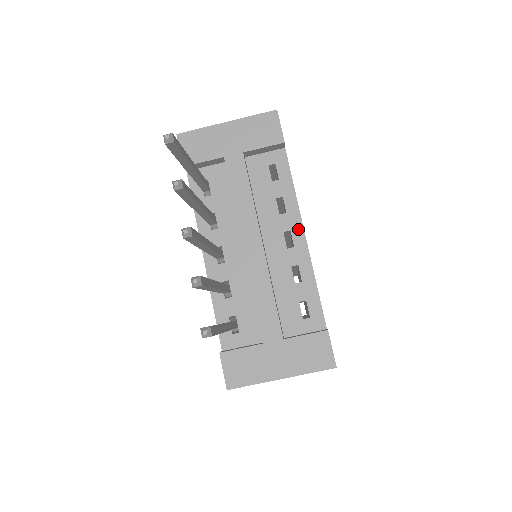
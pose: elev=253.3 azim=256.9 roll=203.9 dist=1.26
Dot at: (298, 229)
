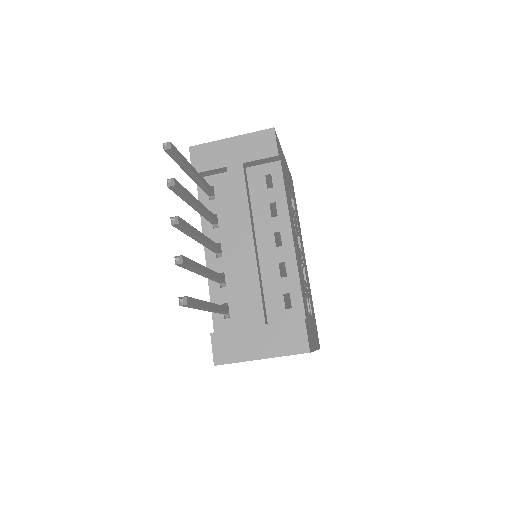
Dot at: (287, 230)
